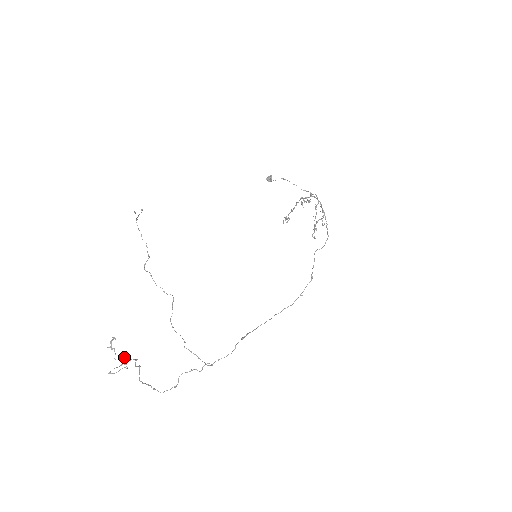
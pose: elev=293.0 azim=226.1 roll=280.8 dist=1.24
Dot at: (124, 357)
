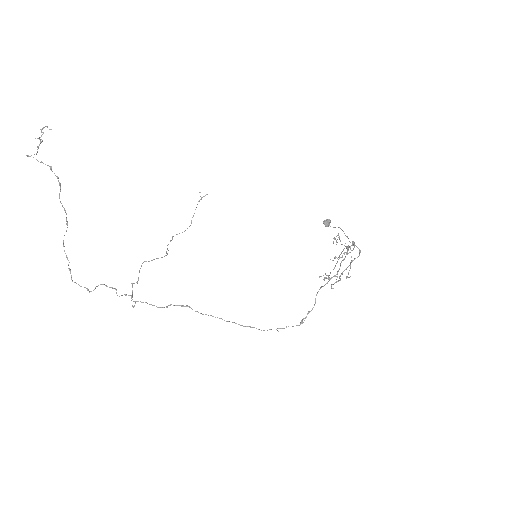
Dot at: (42, 141)
